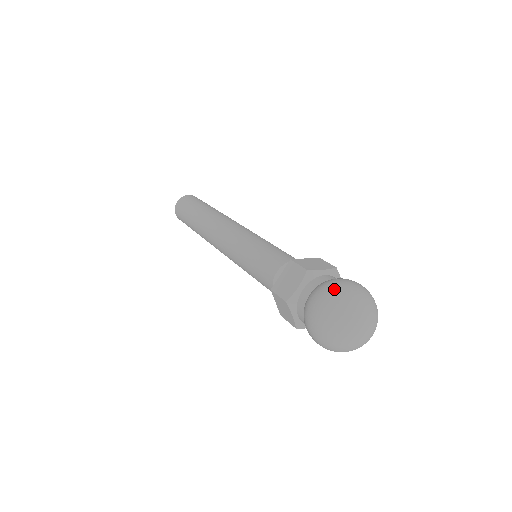
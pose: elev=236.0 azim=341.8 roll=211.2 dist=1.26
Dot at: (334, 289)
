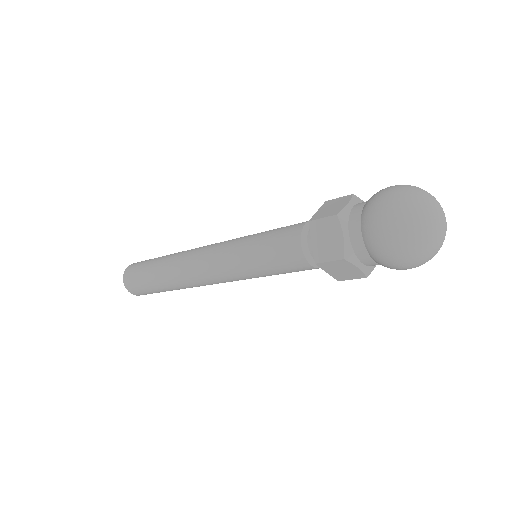
Dot at: (384, 205)
